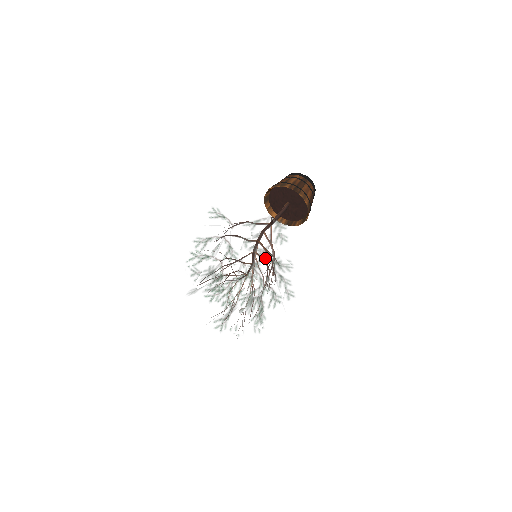
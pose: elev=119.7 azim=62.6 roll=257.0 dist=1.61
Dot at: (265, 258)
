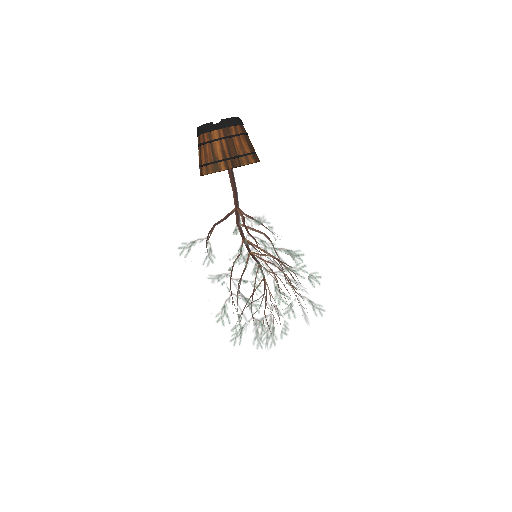
Dot at: (276, 274)
